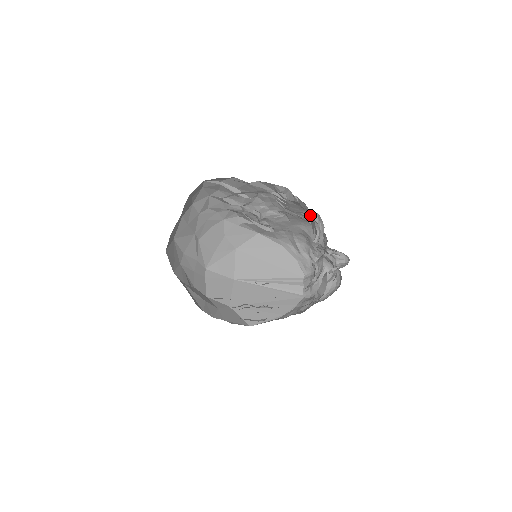
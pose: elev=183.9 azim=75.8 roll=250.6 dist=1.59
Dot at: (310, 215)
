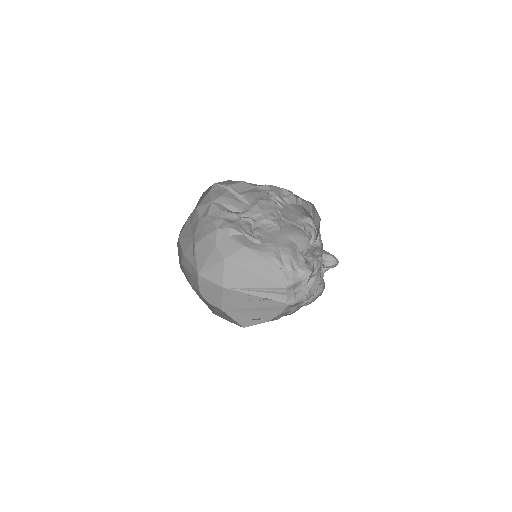
Dot at: (314, 213)
